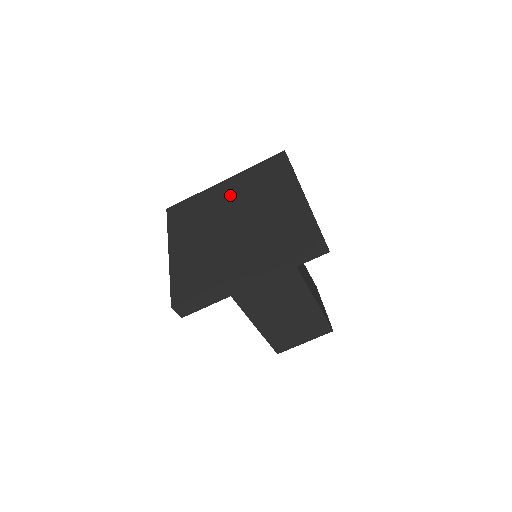
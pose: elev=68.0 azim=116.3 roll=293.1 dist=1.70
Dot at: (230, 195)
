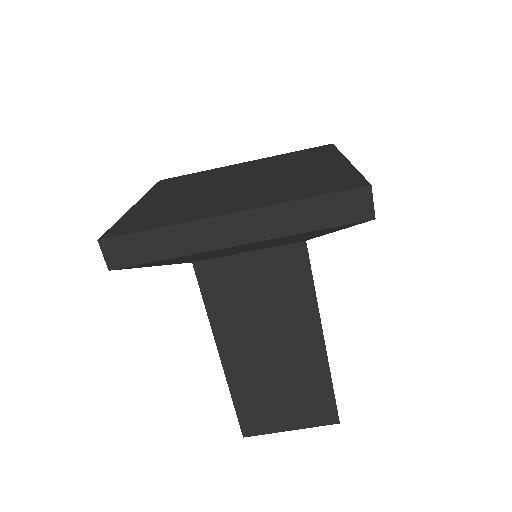
Dot at: (246, 168)
